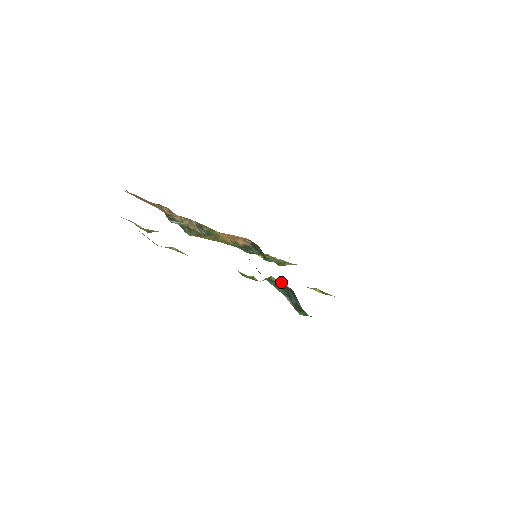
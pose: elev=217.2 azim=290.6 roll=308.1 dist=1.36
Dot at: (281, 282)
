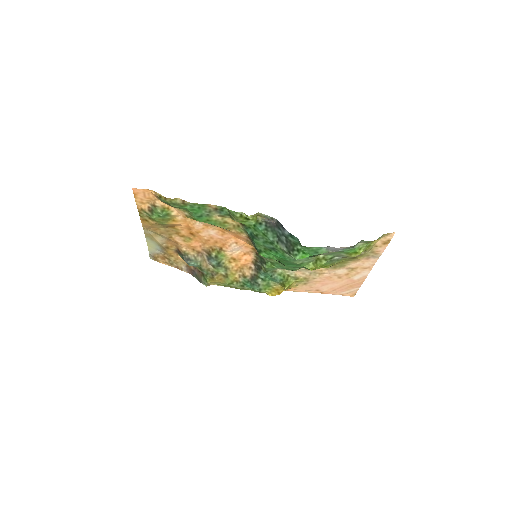
Dot at: (266, 217)
